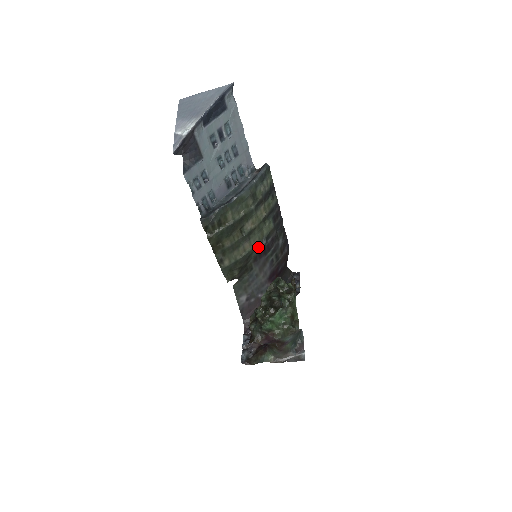
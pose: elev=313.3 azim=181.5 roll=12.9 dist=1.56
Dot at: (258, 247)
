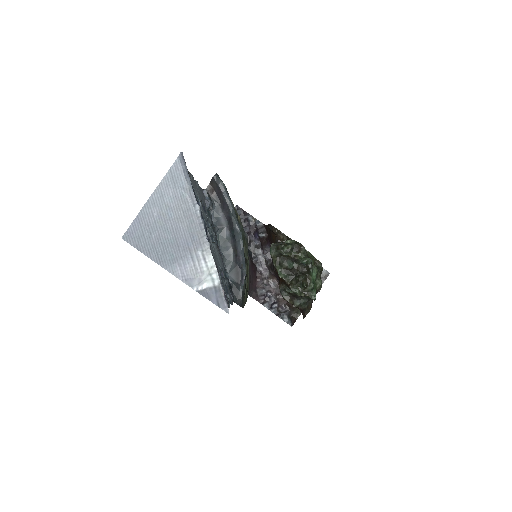
Dot at: (247, 246)
